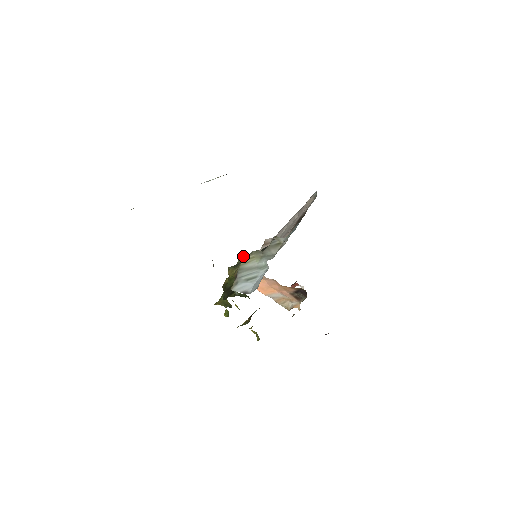
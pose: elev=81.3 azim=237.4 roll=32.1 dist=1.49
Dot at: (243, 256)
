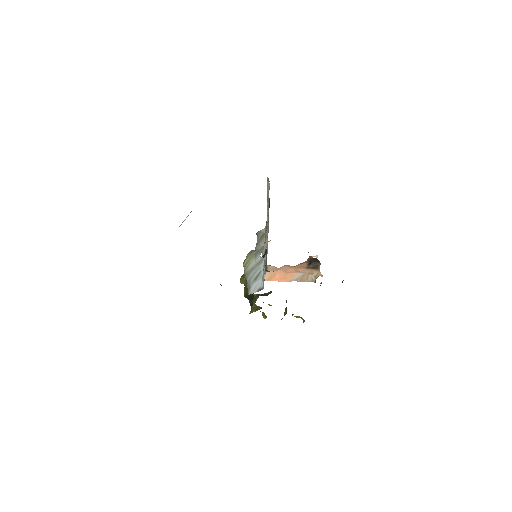
Dot at: (243, 263)
